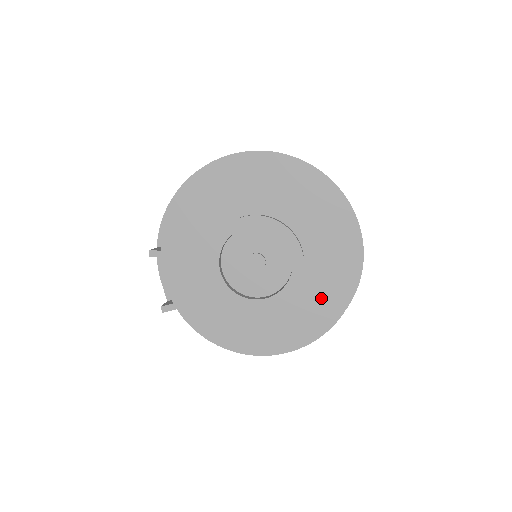
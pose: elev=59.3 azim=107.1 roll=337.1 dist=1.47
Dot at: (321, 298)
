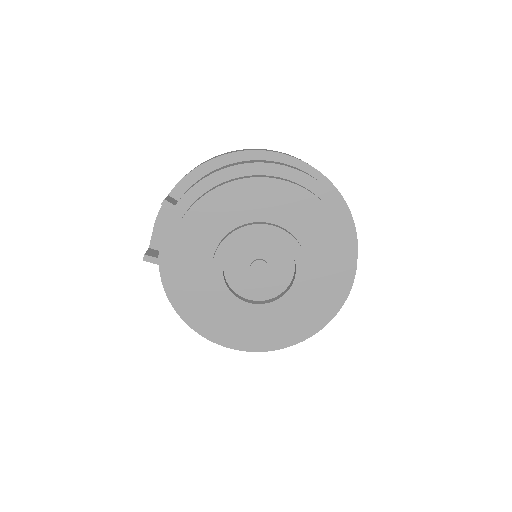
Dot at: (293, 325)
